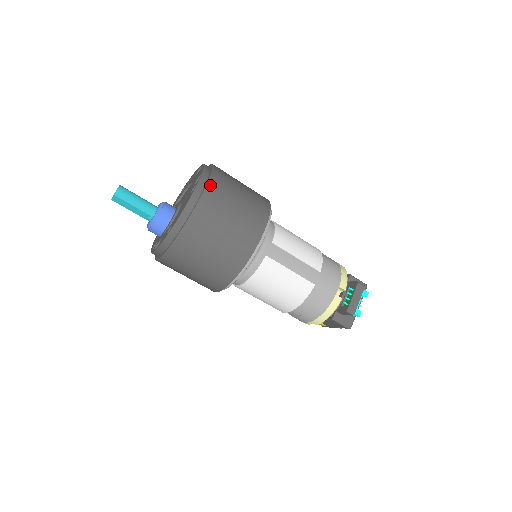
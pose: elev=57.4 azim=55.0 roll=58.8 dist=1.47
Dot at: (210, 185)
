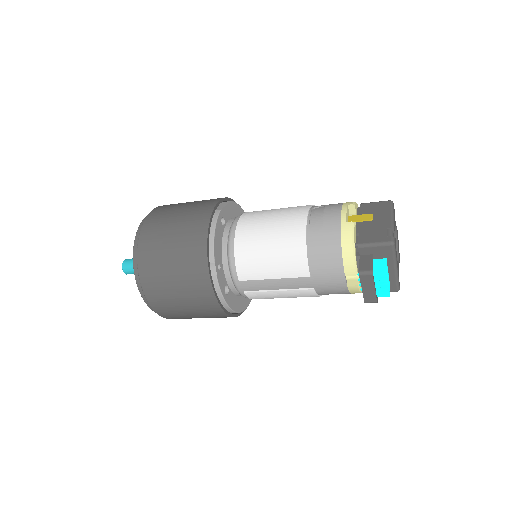
Dot at: (144, 287)
